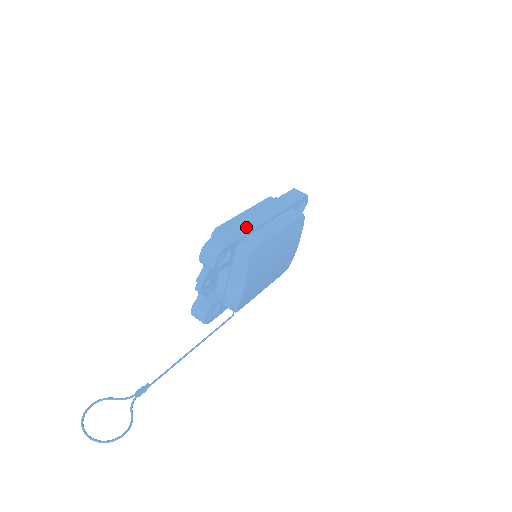
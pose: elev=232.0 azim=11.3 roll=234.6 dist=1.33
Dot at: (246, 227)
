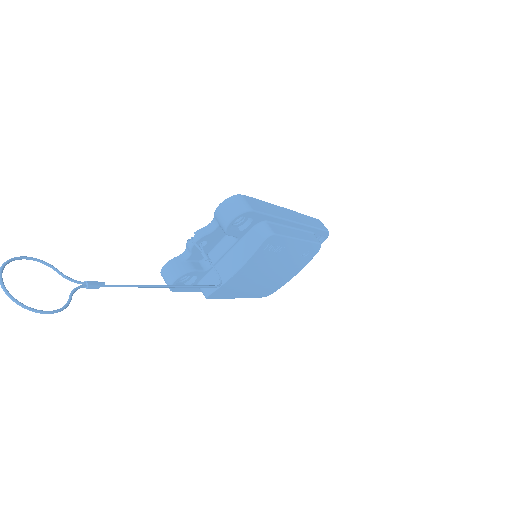
Dot at: (275, 212)
